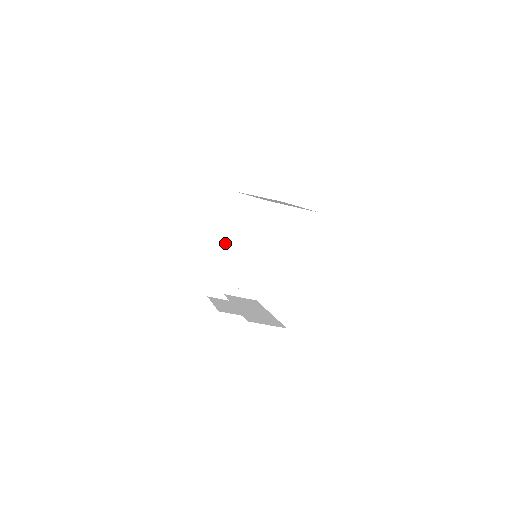
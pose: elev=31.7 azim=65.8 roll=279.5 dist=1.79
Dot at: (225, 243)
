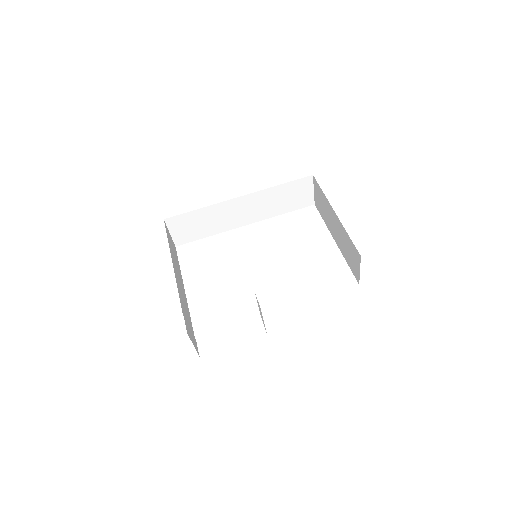
Dot at: (174, 270)
